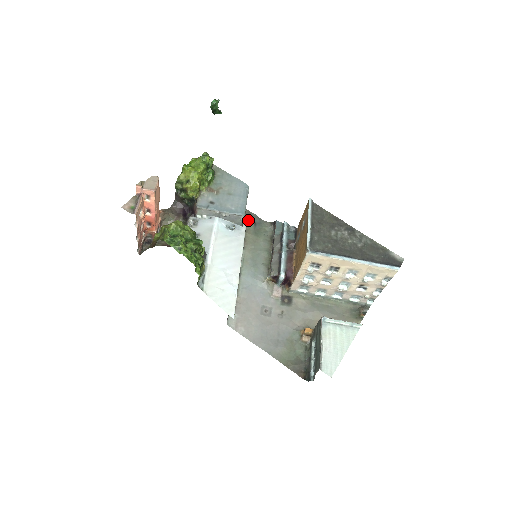
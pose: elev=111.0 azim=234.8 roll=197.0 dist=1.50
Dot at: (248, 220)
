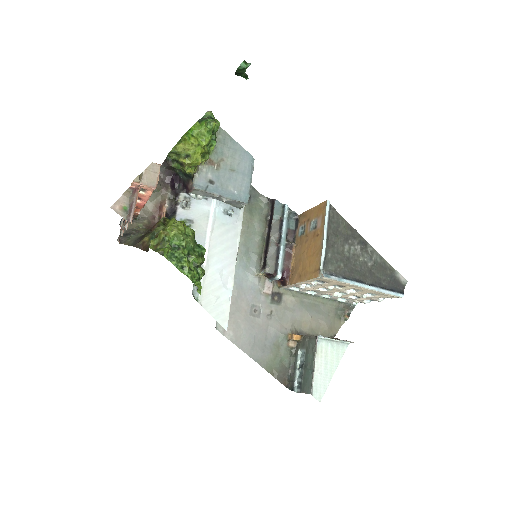
Dot at: occluded
